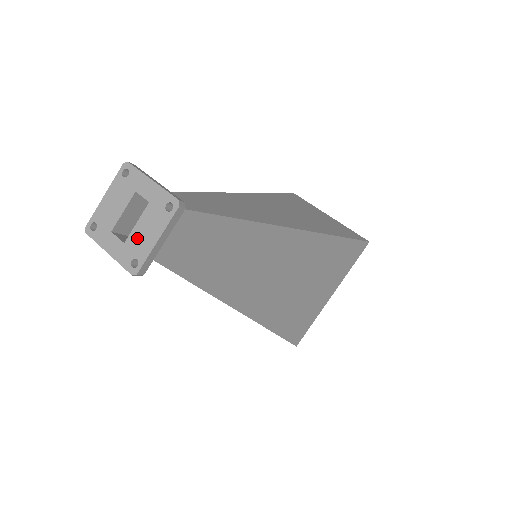
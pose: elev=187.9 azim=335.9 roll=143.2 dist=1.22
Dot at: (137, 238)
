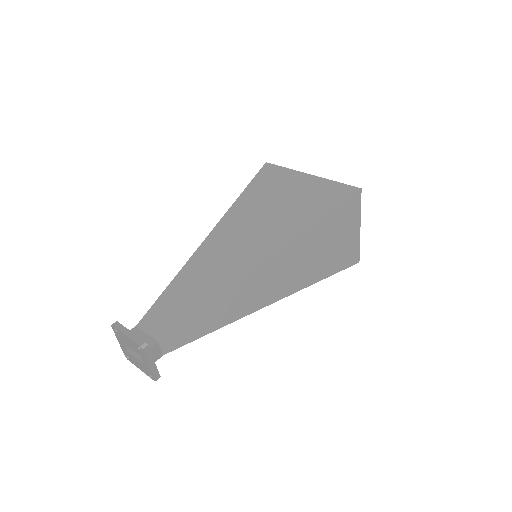
Dot at: (133, 359)
